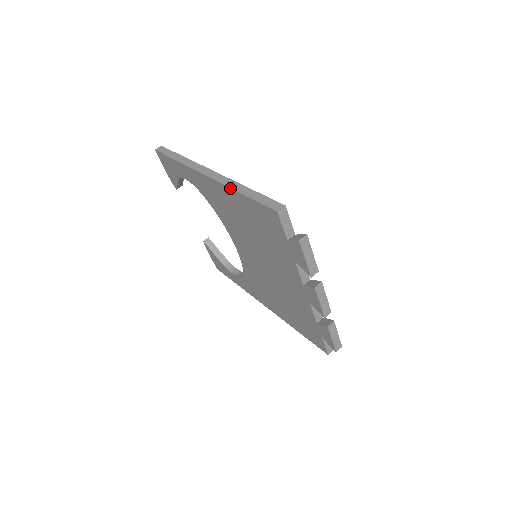
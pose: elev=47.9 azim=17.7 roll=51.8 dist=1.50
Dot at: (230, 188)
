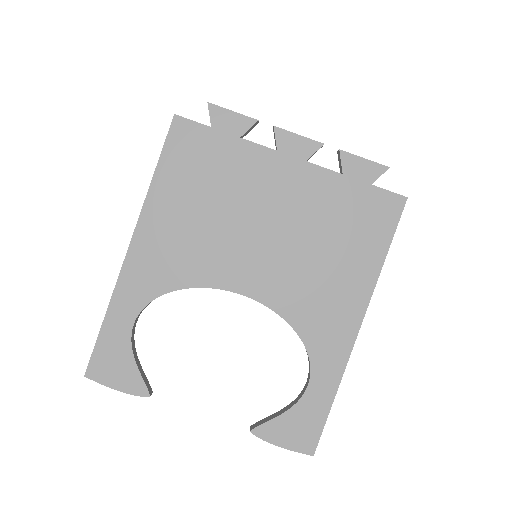
Dot at: (147, 194)
